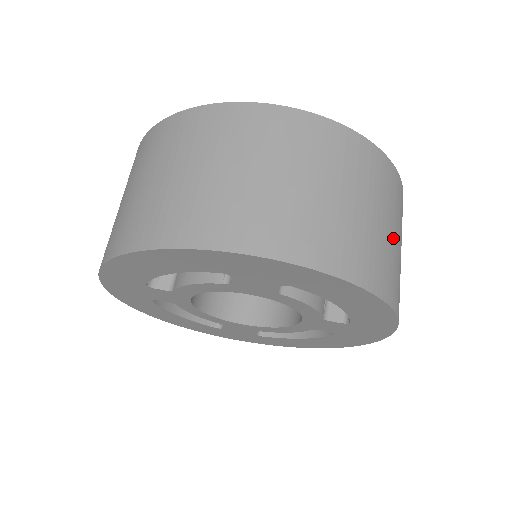
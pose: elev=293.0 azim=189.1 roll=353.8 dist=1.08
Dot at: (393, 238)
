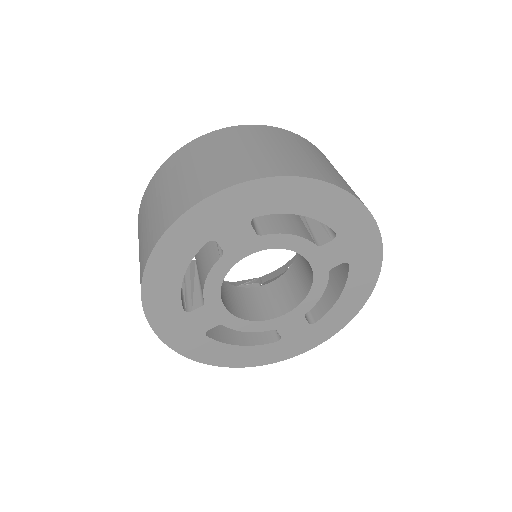
Dot at: (310, 157)
